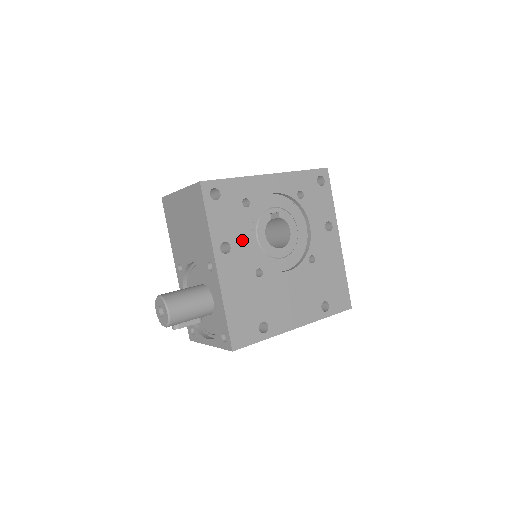
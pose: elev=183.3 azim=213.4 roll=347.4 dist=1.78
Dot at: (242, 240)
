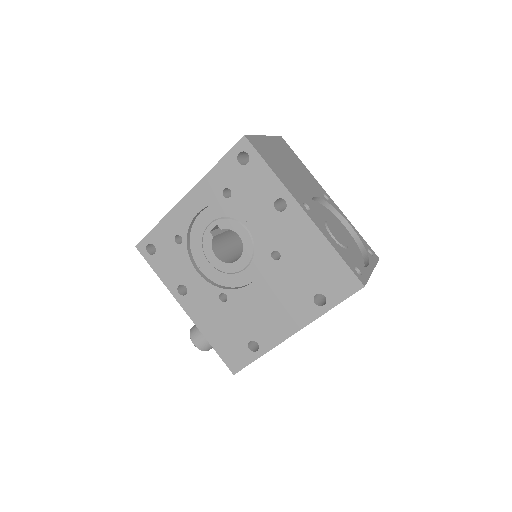
Dot at: (193, 276)
